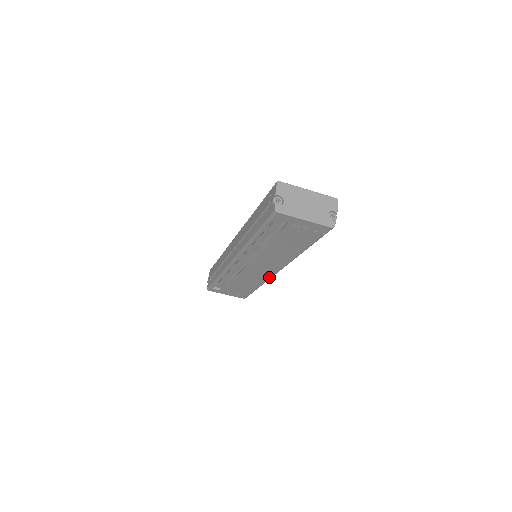
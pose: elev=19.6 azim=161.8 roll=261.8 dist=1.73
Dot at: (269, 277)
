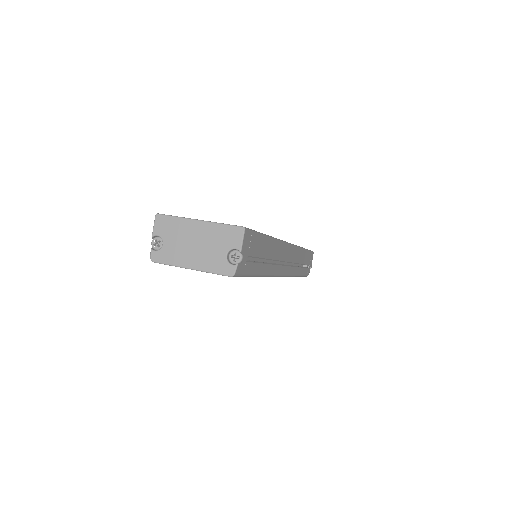
Dot at: occluded
